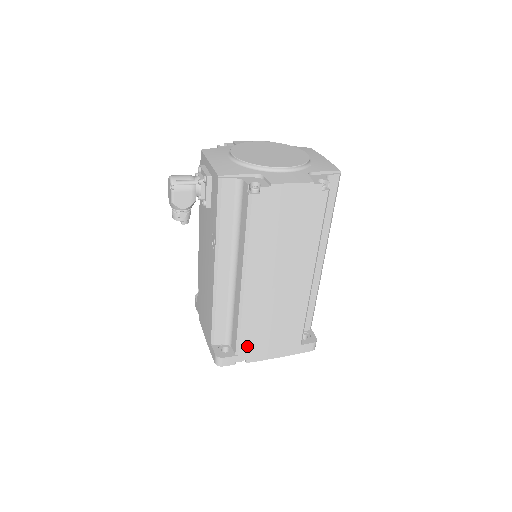
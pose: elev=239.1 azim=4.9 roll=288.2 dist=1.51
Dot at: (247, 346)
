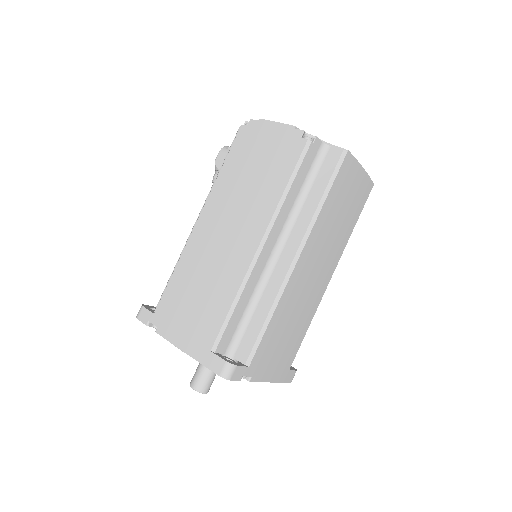
Dot at: (166, 306)
